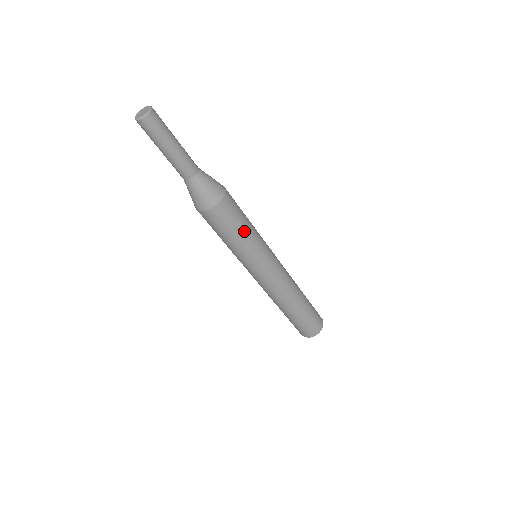
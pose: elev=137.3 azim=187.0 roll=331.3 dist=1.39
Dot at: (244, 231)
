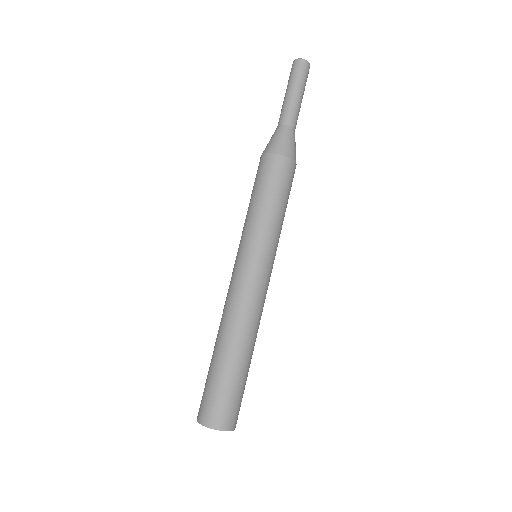
Dot at: (276, 203)
